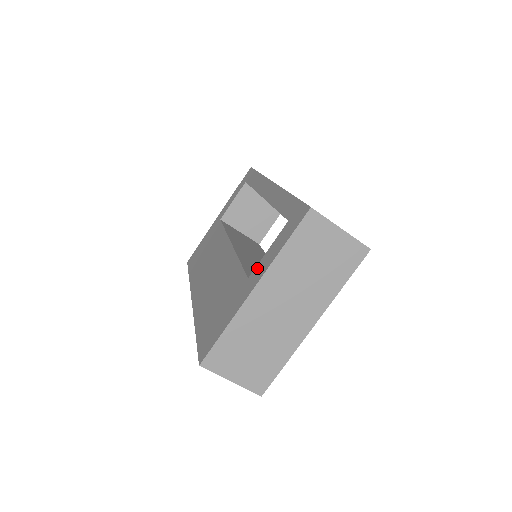
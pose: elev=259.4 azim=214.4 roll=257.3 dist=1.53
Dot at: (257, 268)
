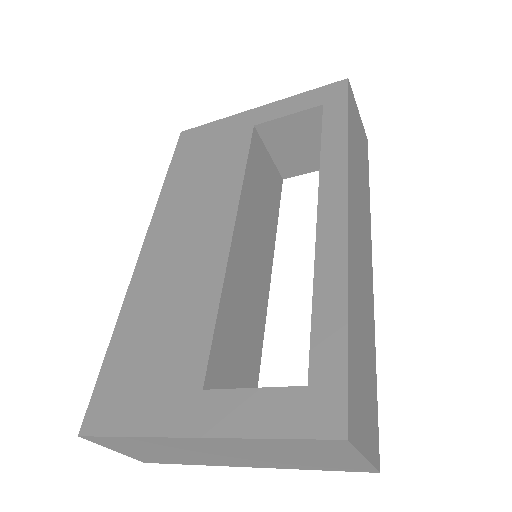
Dot at: (221, 398)
